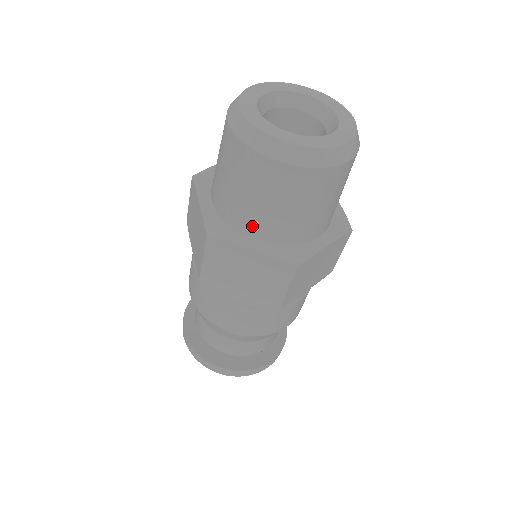
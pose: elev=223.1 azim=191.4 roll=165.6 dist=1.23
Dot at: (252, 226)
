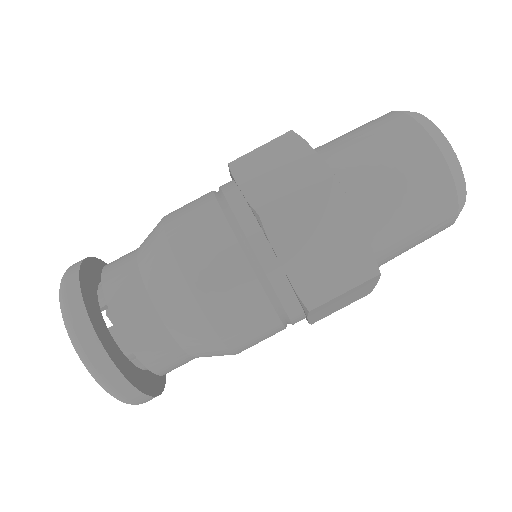
Dot at: (330, 150)
